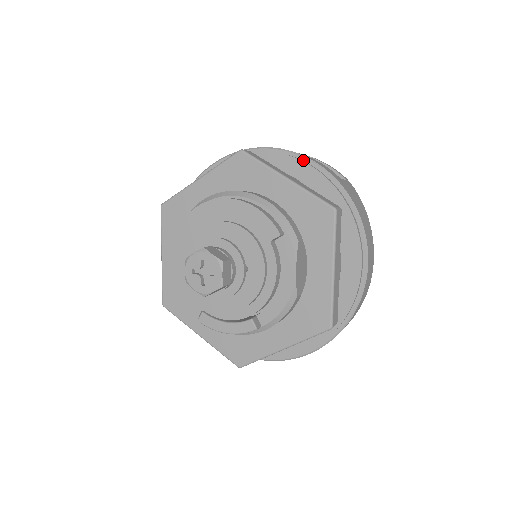
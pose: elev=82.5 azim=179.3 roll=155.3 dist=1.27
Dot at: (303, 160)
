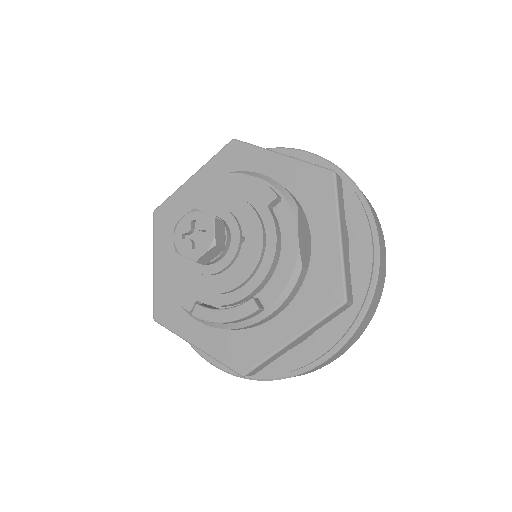
Dot at: (297, 152)
